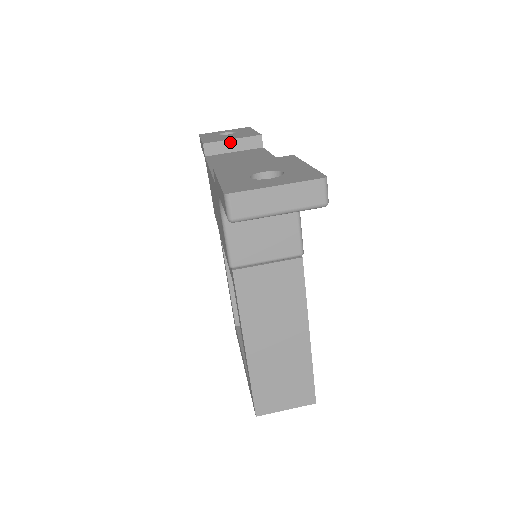
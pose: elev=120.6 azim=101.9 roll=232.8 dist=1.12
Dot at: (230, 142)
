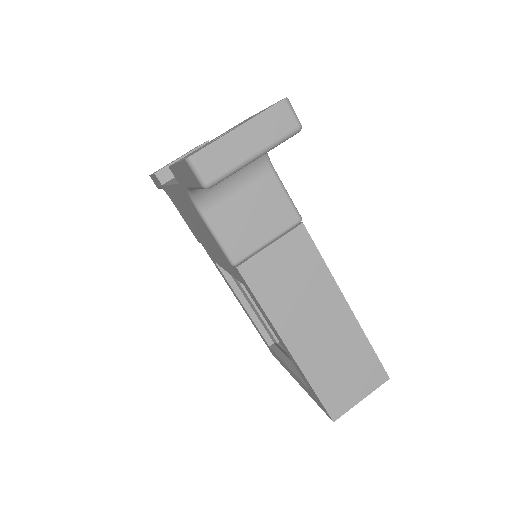
Dot at: occluded
